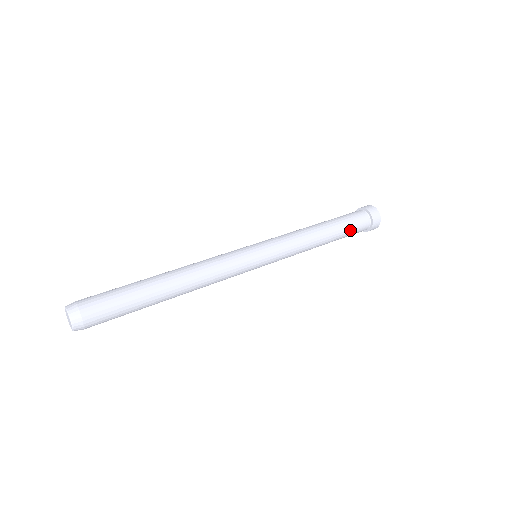
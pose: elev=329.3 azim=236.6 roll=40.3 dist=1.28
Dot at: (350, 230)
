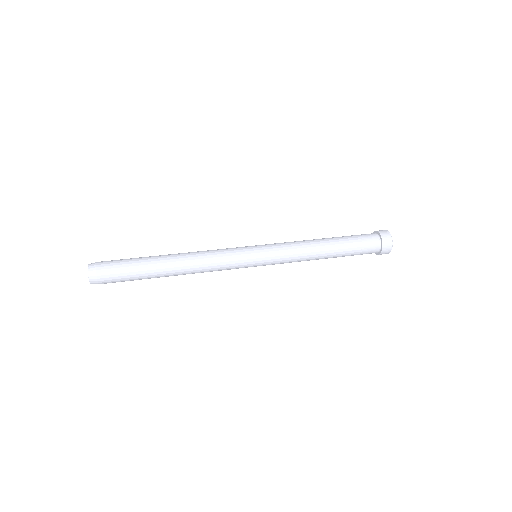
Dot at: (356, 251)
